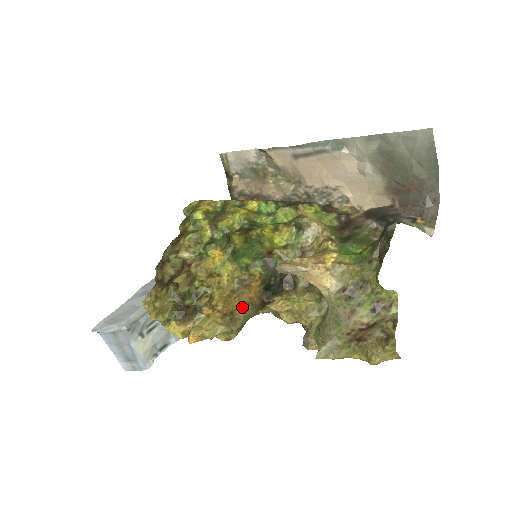
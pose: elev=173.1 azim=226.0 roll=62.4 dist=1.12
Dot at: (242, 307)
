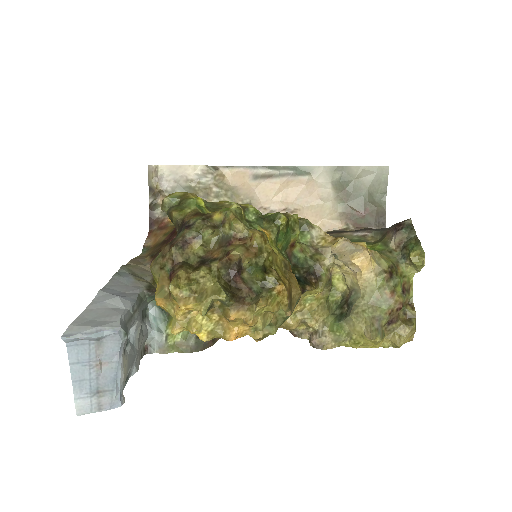
Dot at: (297, 290)
